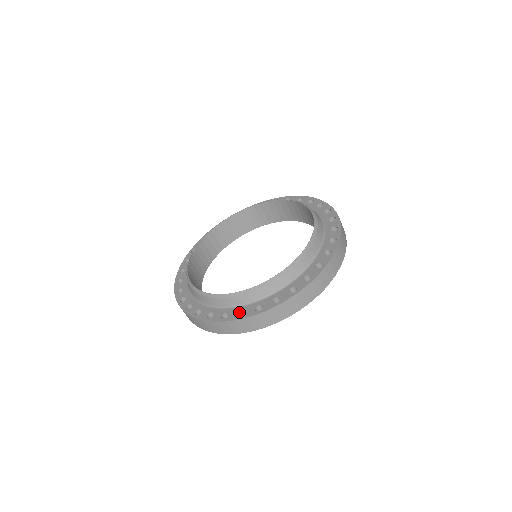
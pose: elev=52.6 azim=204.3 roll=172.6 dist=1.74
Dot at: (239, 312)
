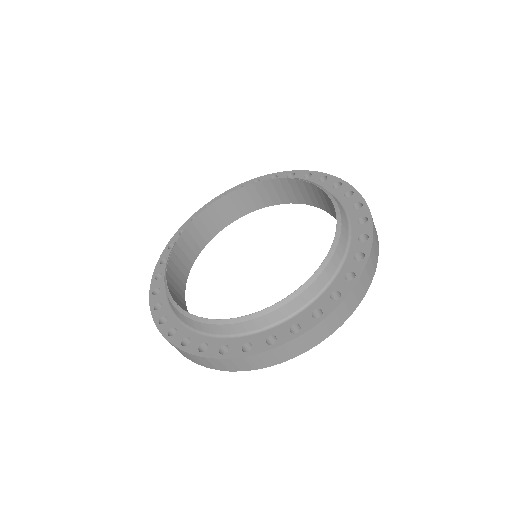
Dot at: (173, 328)
